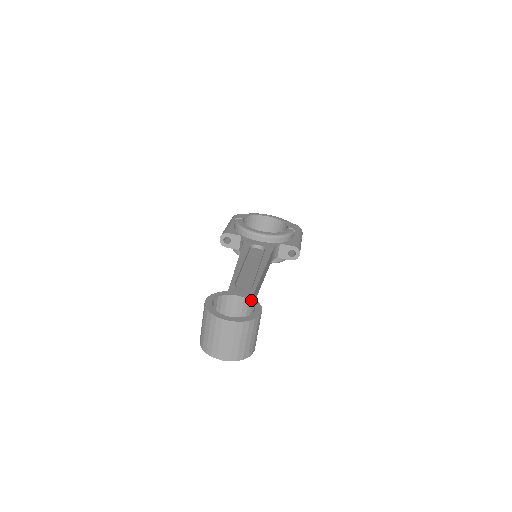
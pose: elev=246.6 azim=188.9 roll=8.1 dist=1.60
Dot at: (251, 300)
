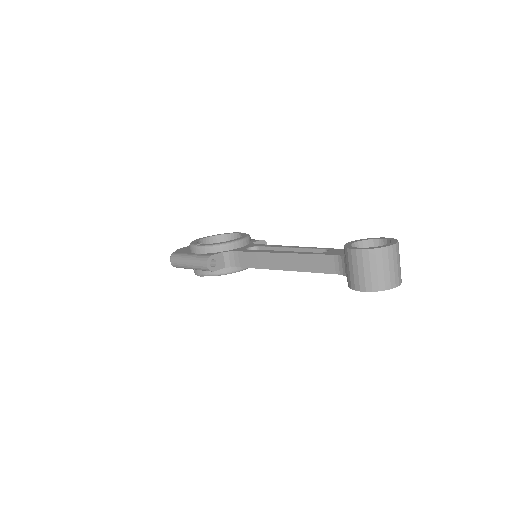
Dot at: (364, 239)
